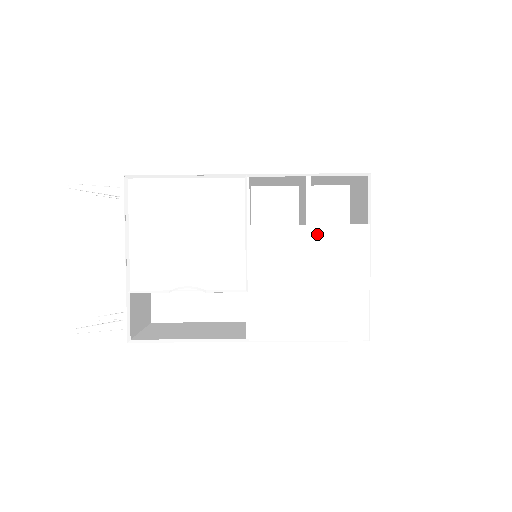
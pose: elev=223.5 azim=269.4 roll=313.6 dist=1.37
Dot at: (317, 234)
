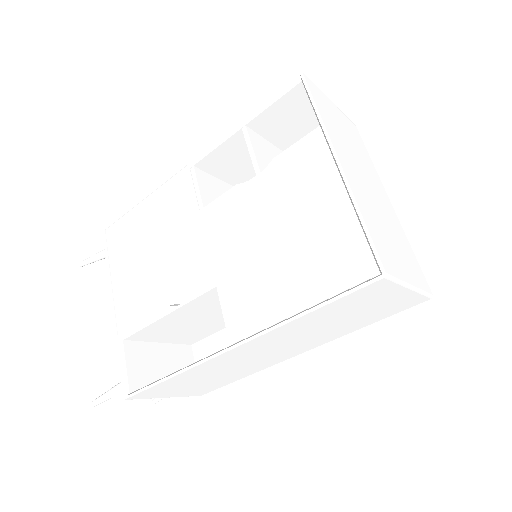
Dot at: (265, 176)
